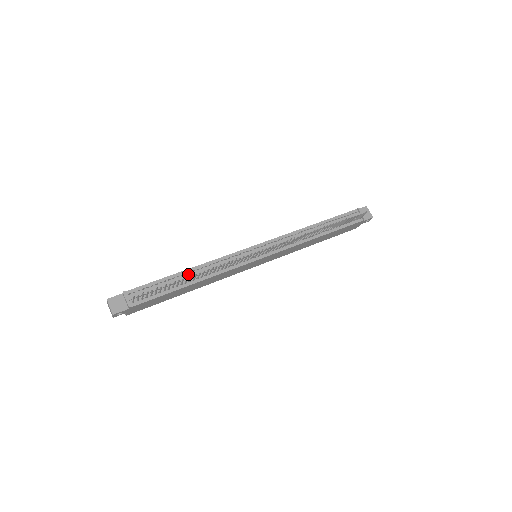
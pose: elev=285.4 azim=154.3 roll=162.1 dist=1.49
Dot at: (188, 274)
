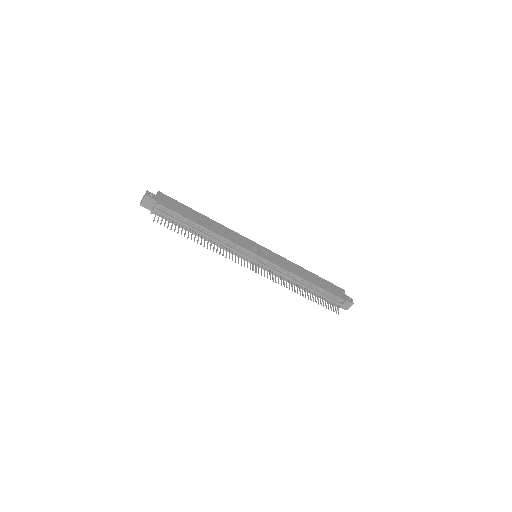
Dot at: (203, 231)
